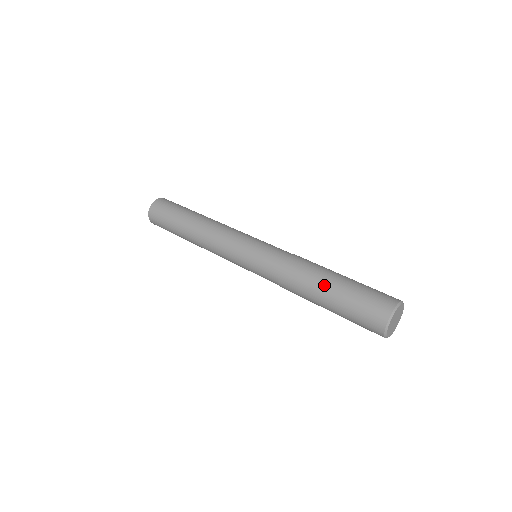
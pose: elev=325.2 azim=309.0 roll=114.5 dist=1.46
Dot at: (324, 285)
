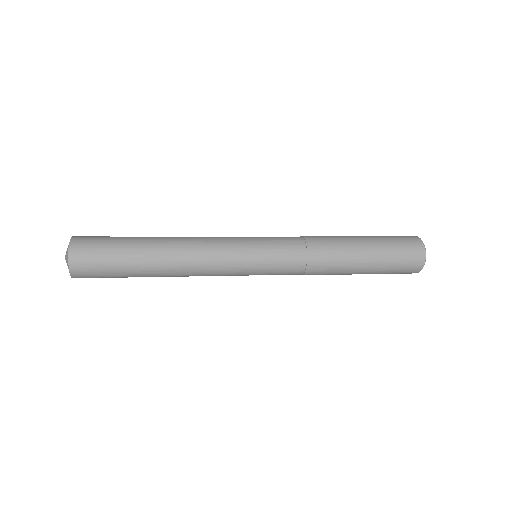
Dot at: (358, 246)
